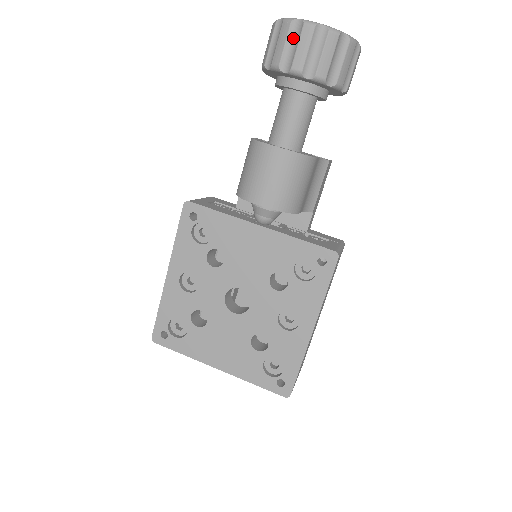
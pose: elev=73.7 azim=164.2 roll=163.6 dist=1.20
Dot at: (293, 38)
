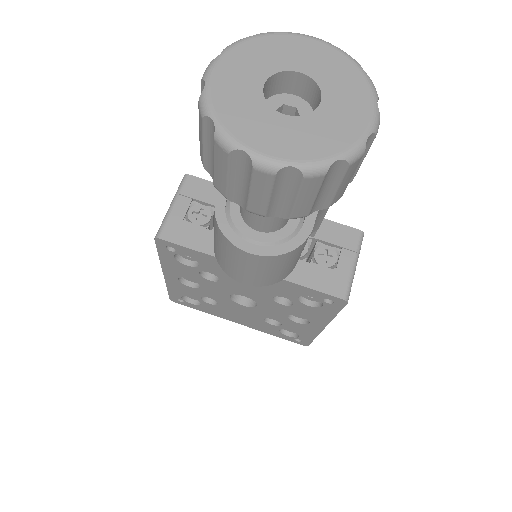
Dot at: (239, 171)
